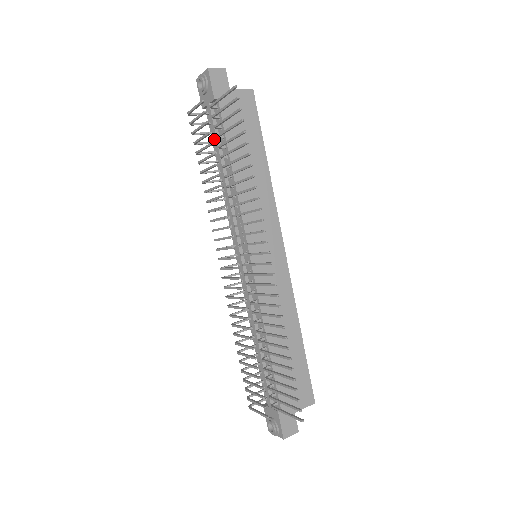
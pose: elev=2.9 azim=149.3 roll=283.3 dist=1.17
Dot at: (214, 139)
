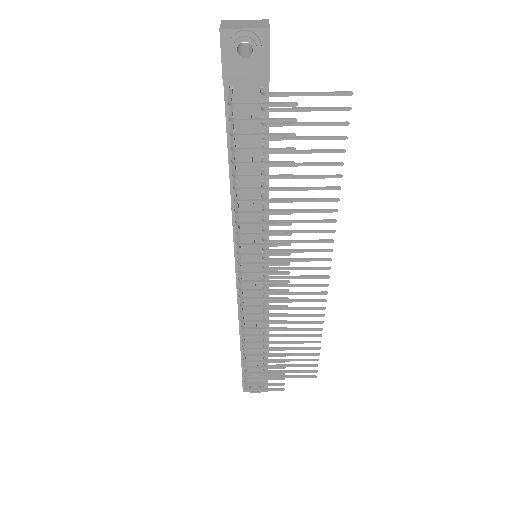
Dot at: occluded
